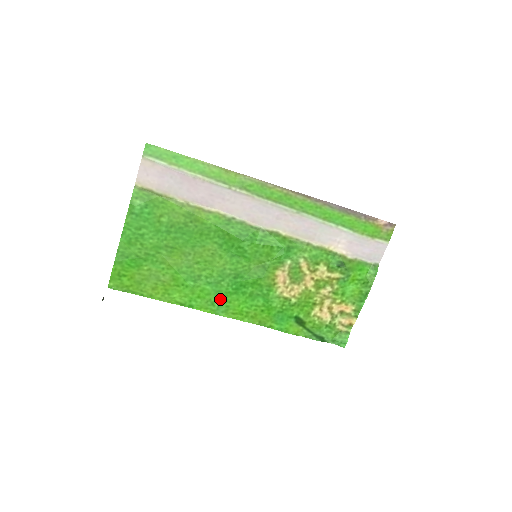
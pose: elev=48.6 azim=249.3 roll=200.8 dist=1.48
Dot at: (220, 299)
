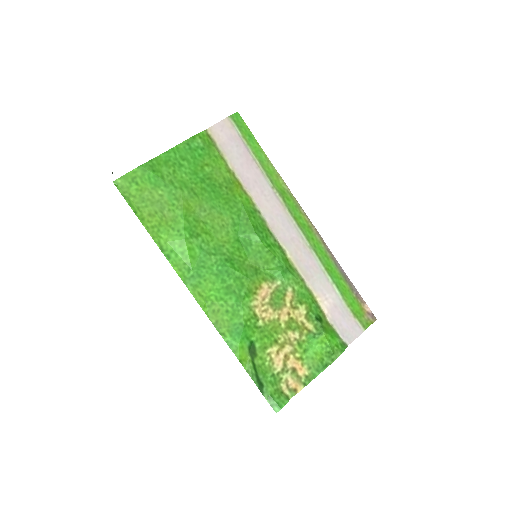
Dot at: (199, 270)
